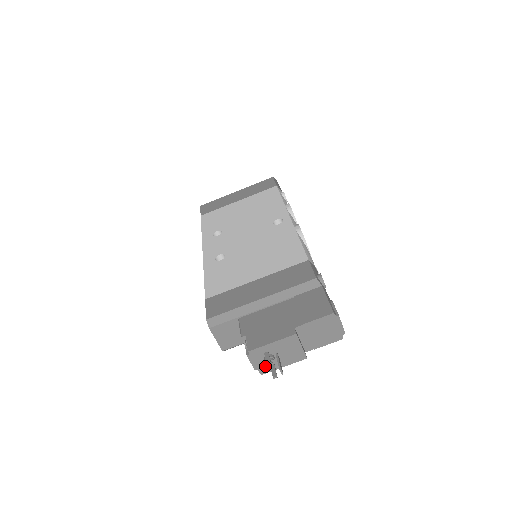
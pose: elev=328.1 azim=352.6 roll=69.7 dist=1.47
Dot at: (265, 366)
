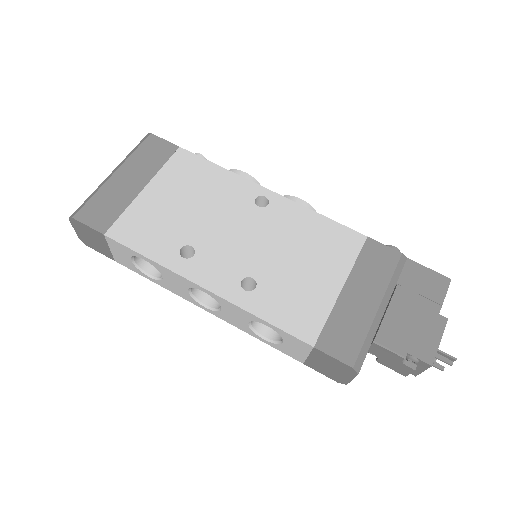
Dot at: occluded
